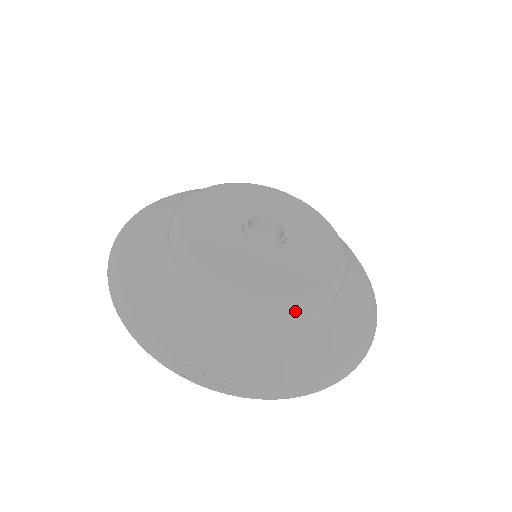
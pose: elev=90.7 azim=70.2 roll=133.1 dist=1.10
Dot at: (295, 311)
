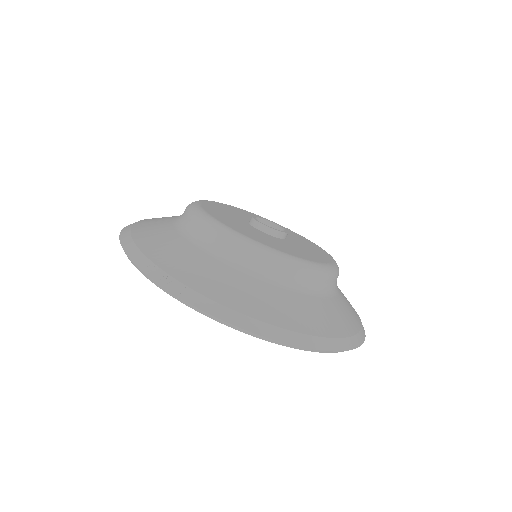
Dot at: (268, 258)
